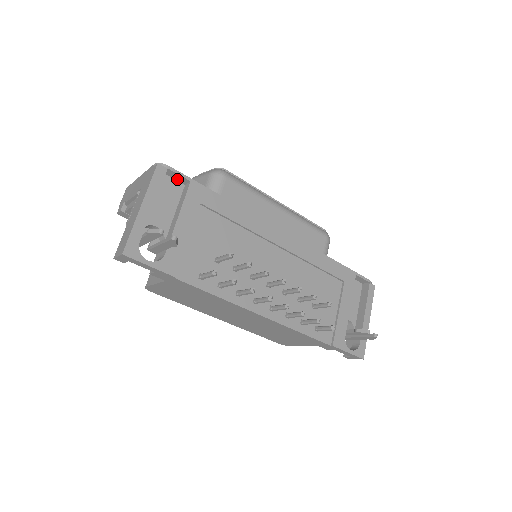
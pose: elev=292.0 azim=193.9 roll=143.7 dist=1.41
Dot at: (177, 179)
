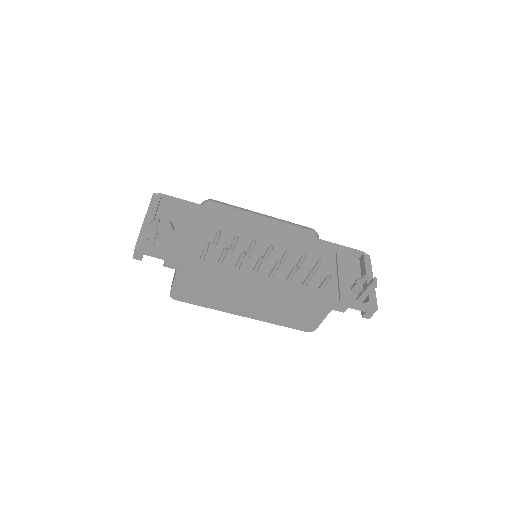
Dot at: (172, 203)
